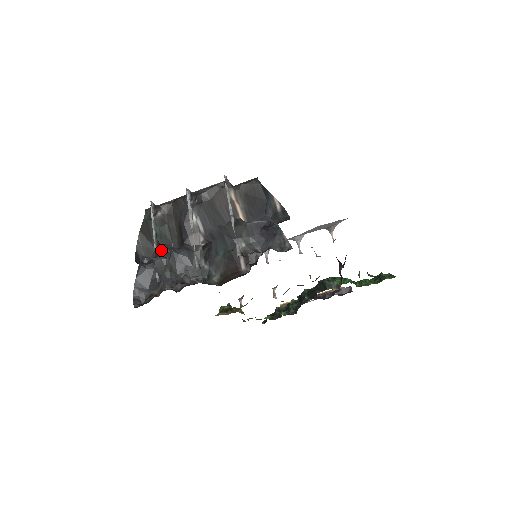
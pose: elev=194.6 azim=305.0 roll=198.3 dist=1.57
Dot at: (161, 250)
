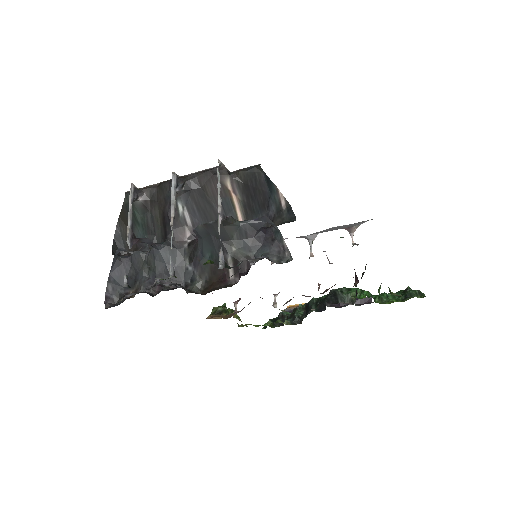
Dot at: occluded
